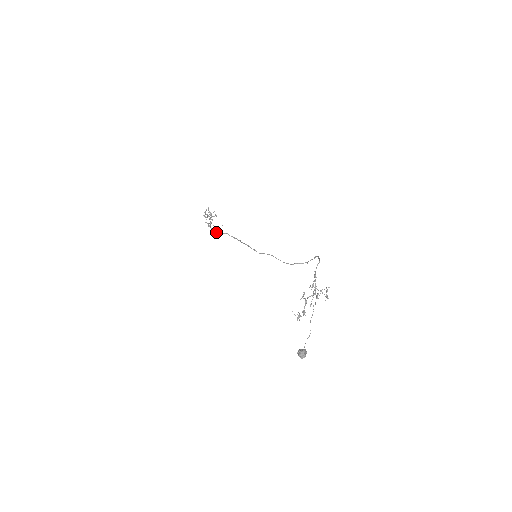
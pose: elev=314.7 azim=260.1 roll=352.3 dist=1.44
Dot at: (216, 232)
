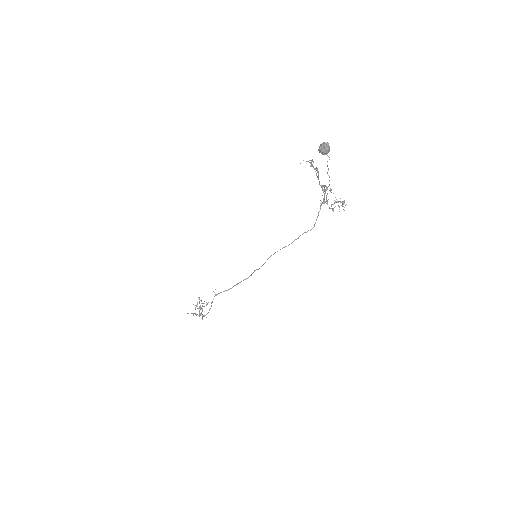
Dot at: occluded
